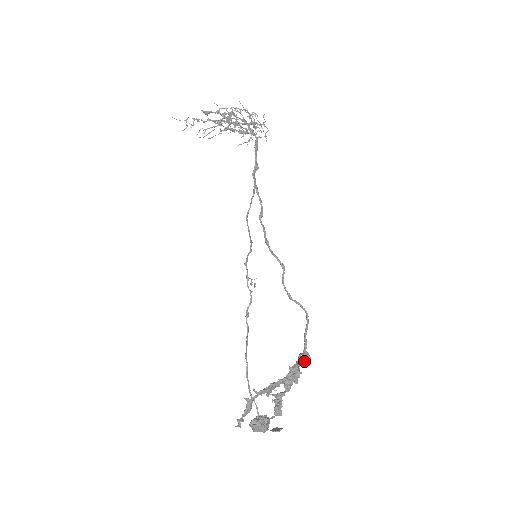
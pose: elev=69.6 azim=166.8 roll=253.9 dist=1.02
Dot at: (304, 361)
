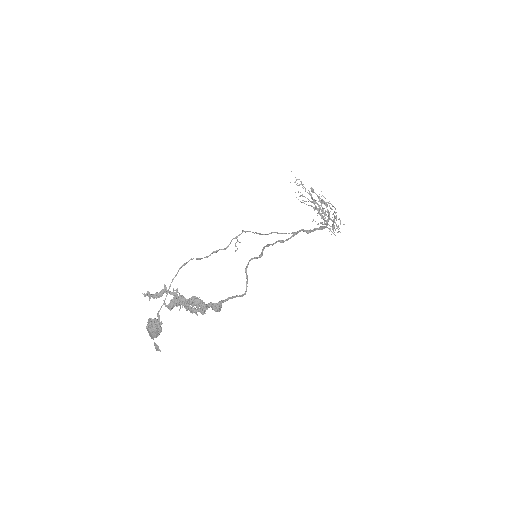
Dot at: (215, 304)
